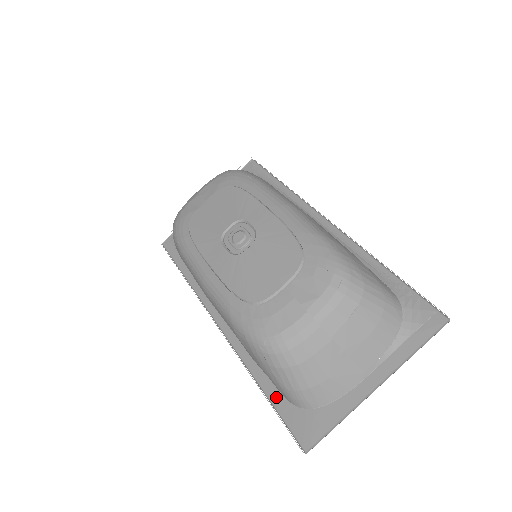
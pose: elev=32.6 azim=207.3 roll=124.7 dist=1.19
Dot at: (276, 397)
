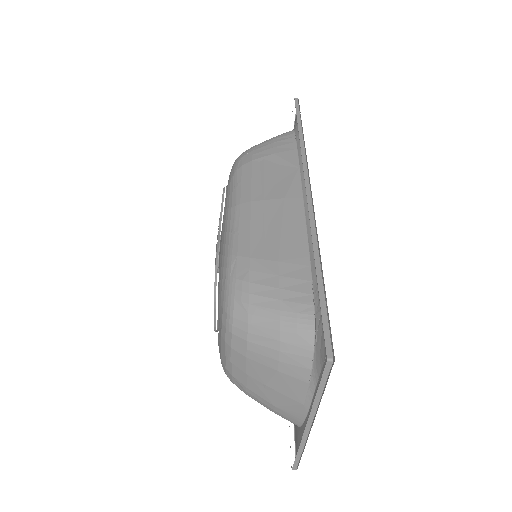
Dot at: occluded
